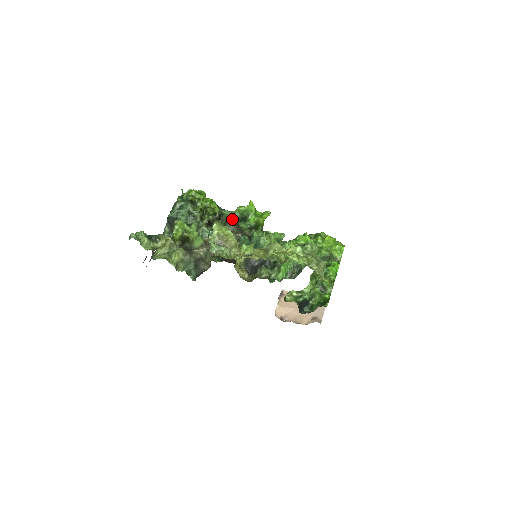
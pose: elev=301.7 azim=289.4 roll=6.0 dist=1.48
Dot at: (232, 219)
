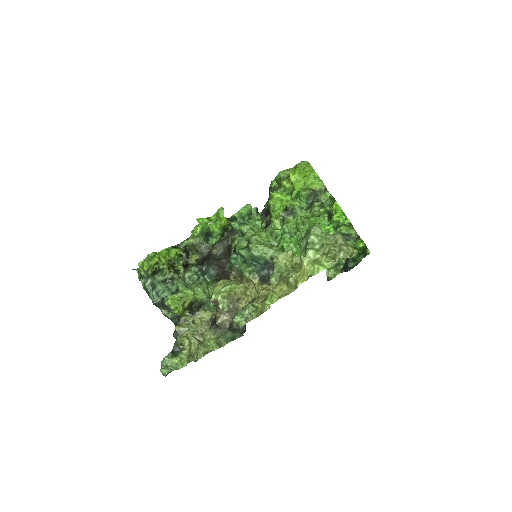
Dot at: (197, 243)
